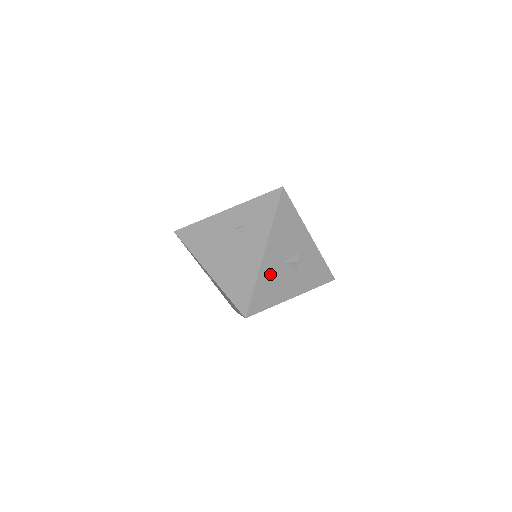
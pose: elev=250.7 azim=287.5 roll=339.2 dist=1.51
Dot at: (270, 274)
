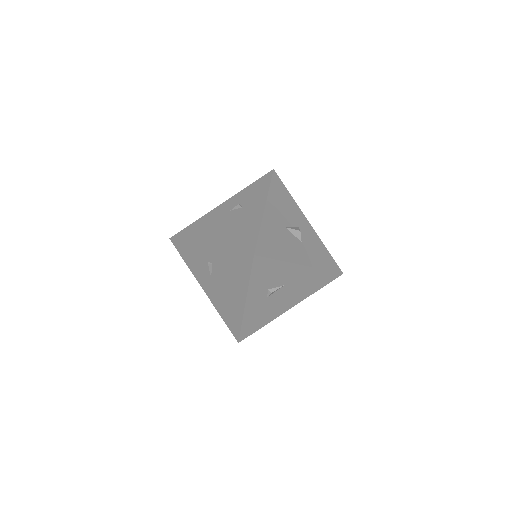
Dot at: (274, 230)
